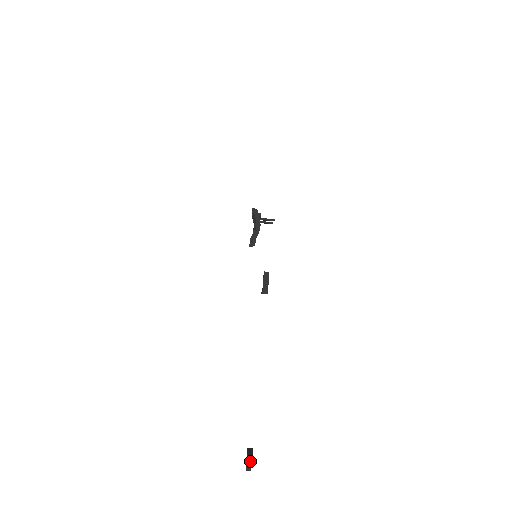
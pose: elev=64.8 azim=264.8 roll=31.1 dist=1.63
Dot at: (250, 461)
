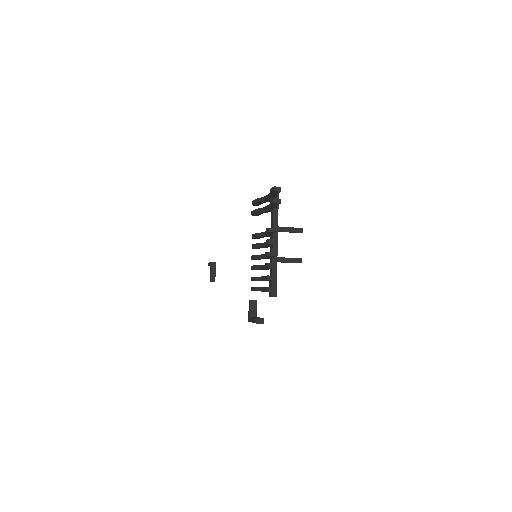
Dot at: occluded
